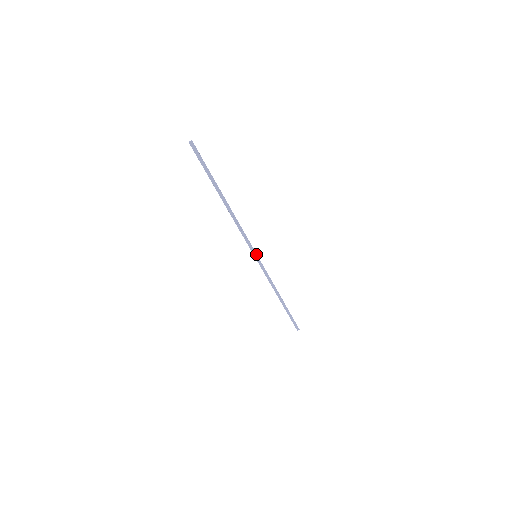
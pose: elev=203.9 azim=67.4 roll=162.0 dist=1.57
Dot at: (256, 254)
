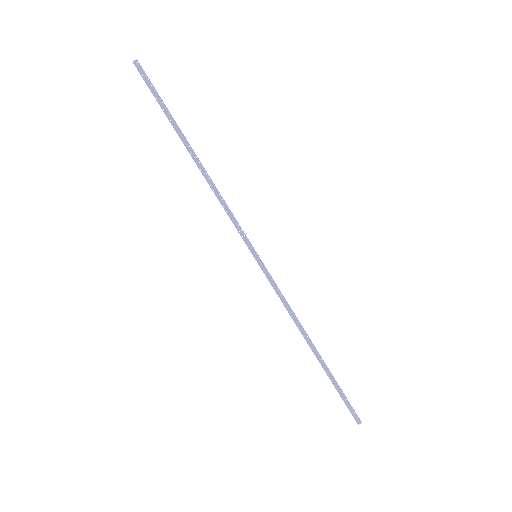
Dot at: (255, 251)
